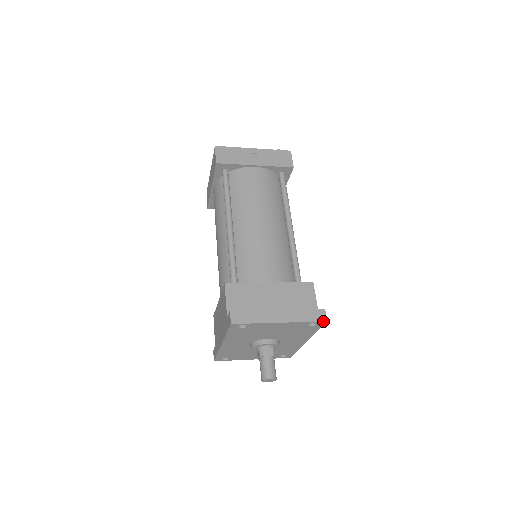
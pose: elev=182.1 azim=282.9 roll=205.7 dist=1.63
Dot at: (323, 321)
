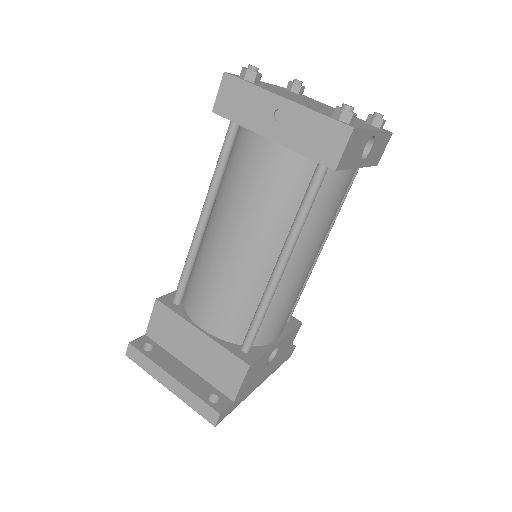
Dot at: occluded
